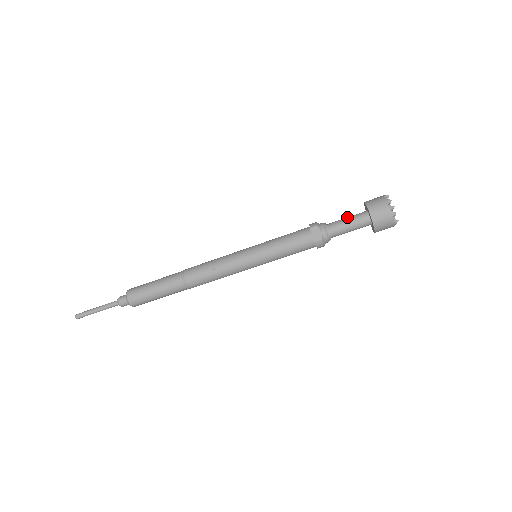
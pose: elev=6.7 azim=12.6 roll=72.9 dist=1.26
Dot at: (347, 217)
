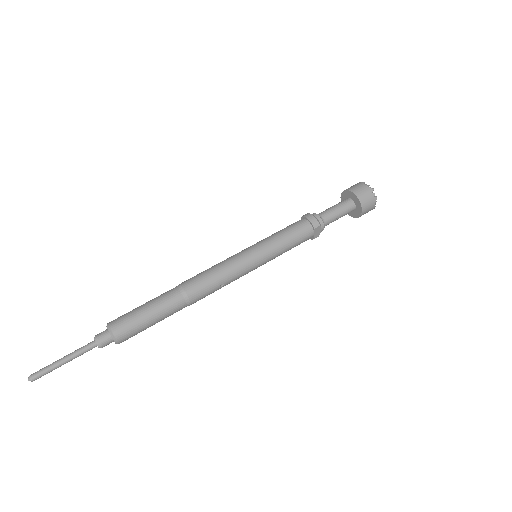
Dot at: (339, 209)
